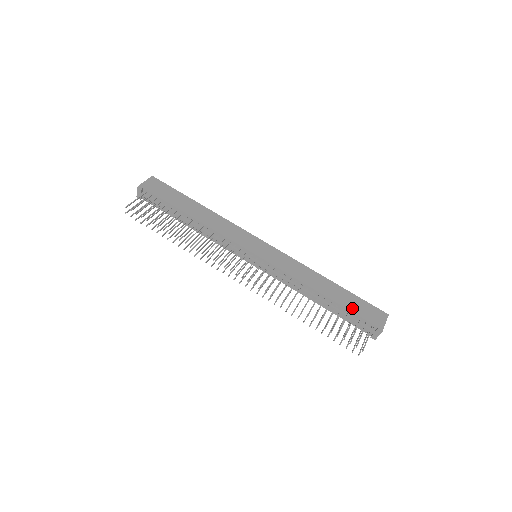
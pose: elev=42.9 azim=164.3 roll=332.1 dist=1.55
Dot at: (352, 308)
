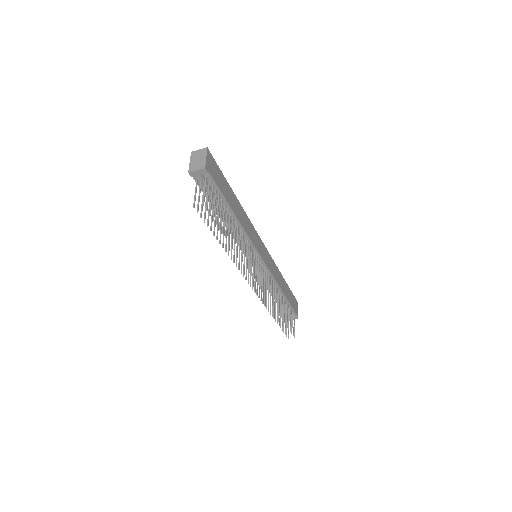
Dot at: (291, 302)
